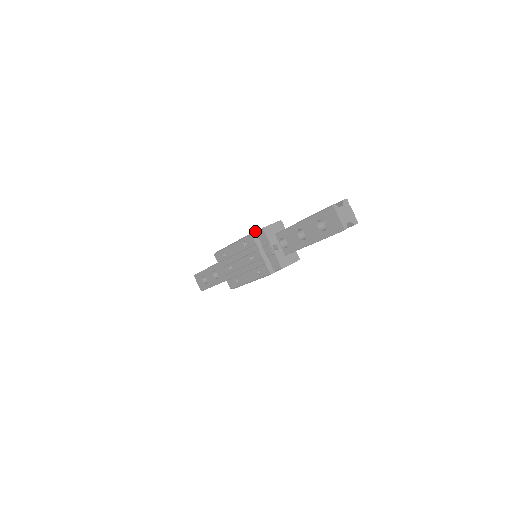
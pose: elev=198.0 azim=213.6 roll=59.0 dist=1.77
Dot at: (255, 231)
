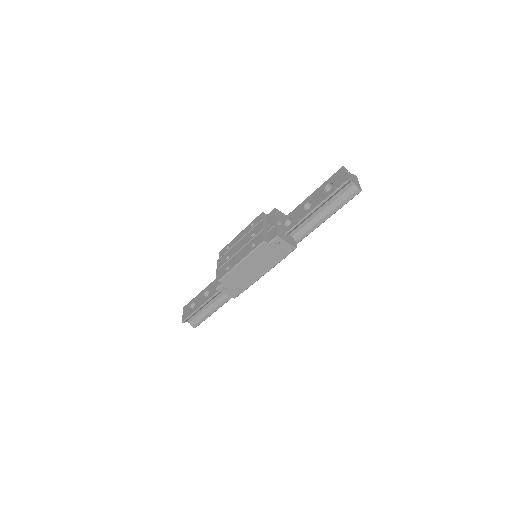
Dot at: (266, 214)
